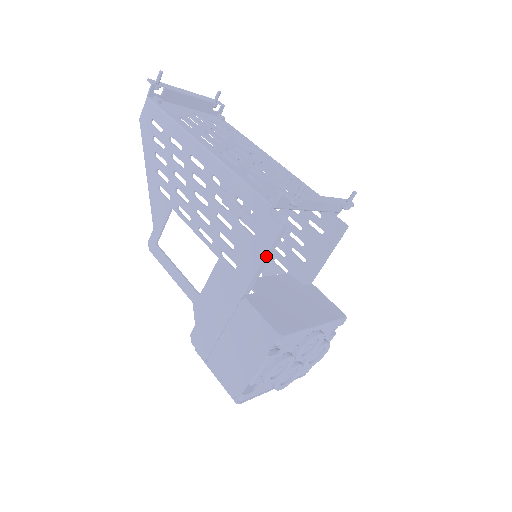
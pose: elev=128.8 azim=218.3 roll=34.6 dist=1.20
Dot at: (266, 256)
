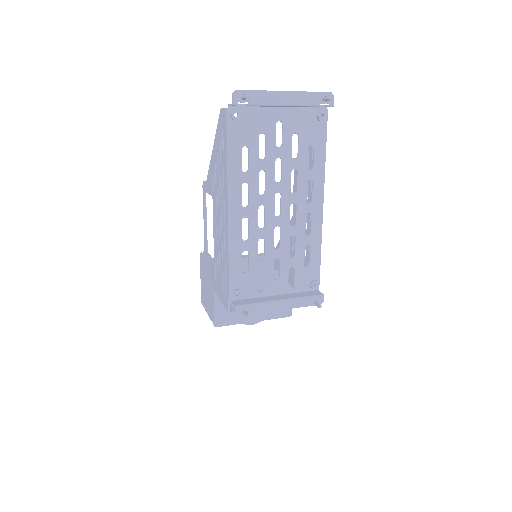
Dot at: occluded
